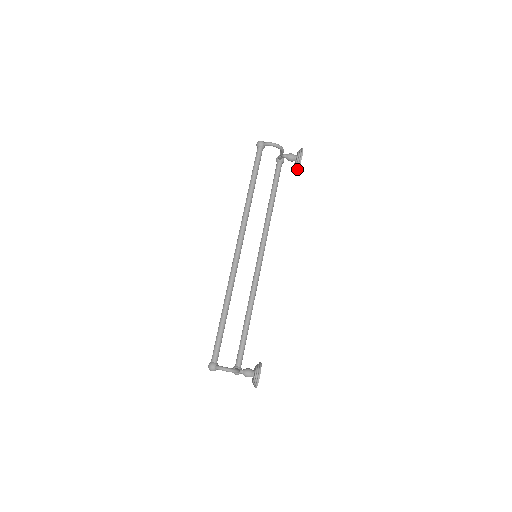
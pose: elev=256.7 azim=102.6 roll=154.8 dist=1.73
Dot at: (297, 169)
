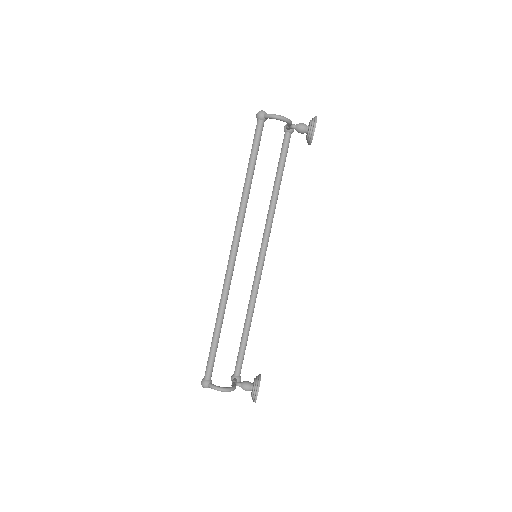
Dot at: (309, 144)
